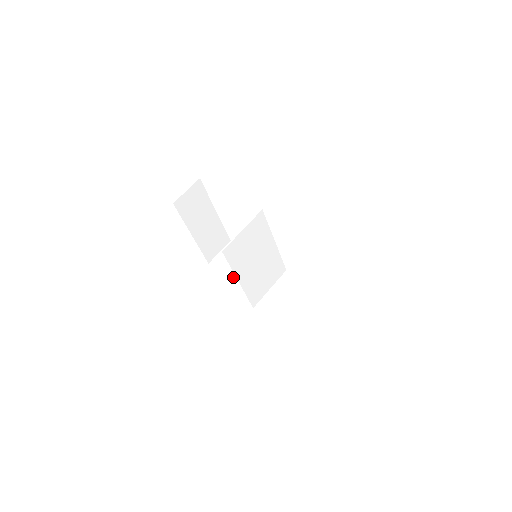
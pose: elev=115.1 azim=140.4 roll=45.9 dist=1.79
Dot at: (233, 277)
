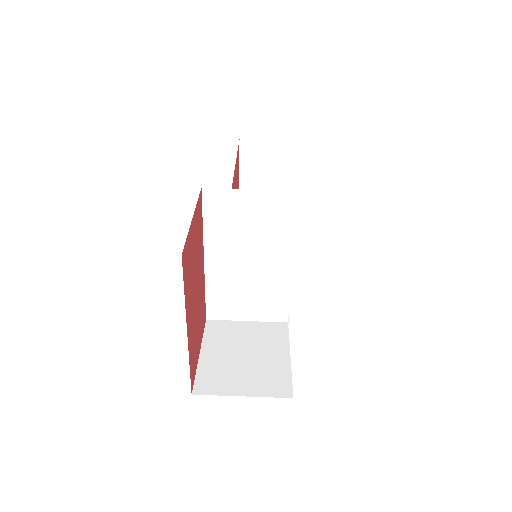
Dot at: occluded
